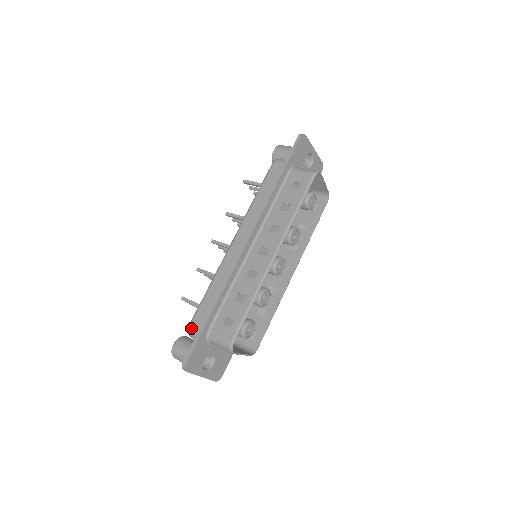
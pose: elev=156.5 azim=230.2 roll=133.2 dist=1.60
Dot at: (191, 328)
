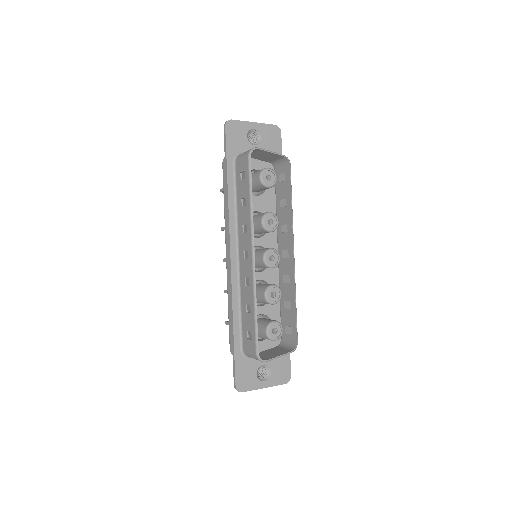
Dot at: (231, 351)
